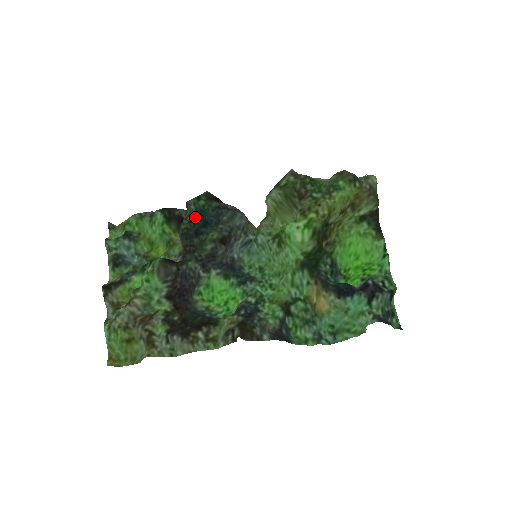
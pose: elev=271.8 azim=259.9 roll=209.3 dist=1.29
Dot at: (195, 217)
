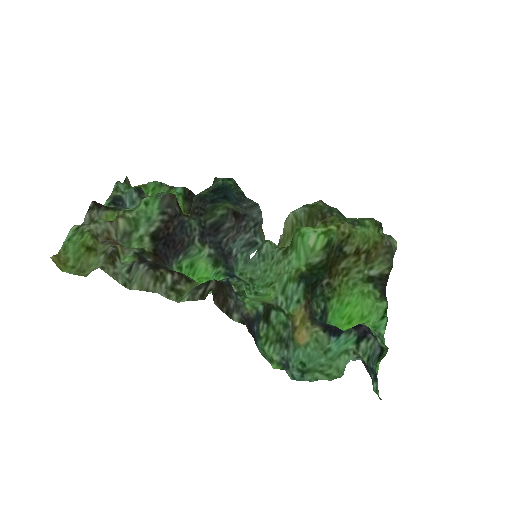
Dot at: (218, 189)
